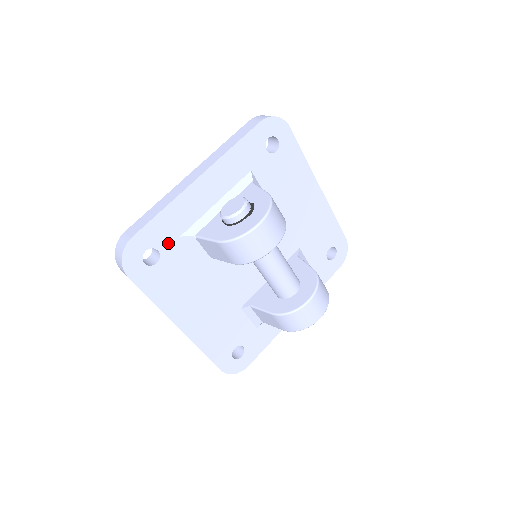
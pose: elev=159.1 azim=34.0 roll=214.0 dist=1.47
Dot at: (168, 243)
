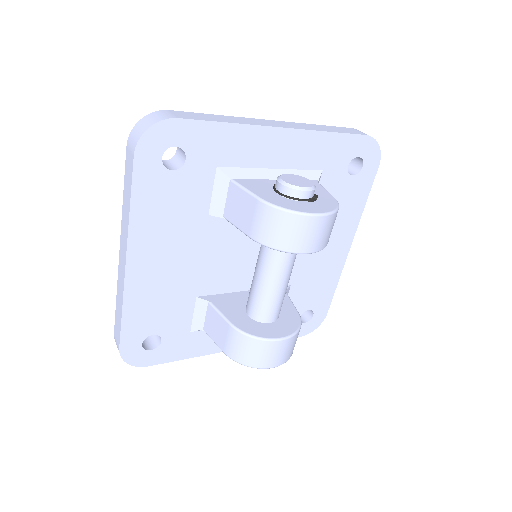
Dot at: (201, 161)
